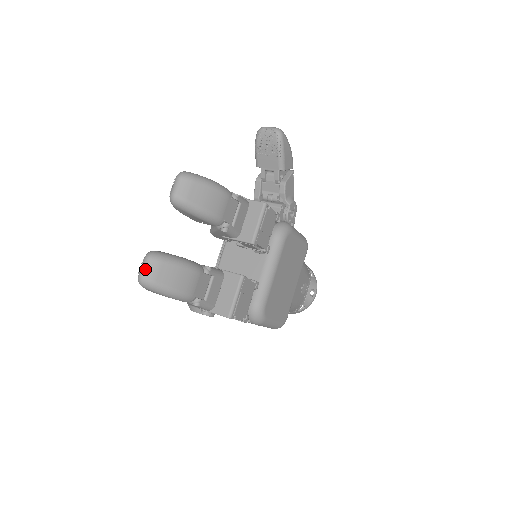
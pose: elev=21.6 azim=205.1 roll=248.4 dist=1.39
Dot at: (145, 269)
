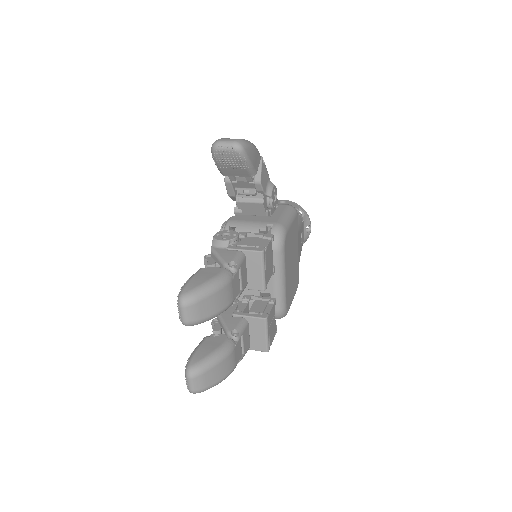
Dot at: (193, 386)
